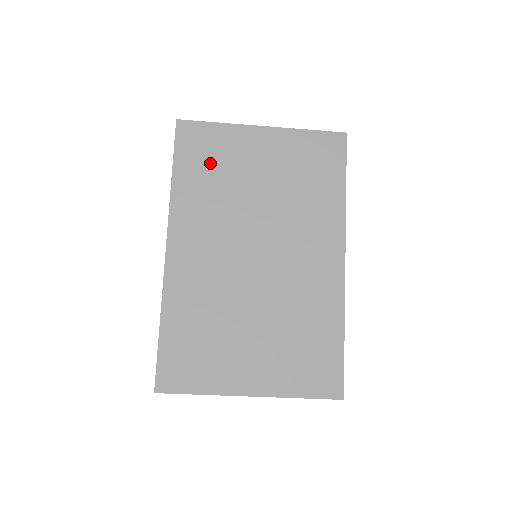
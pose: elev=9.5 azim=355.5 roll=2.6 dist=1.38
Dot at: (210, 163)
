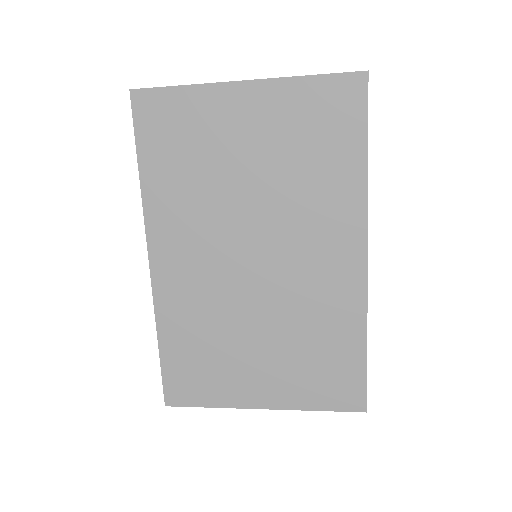
Dot at: (182, 147)
